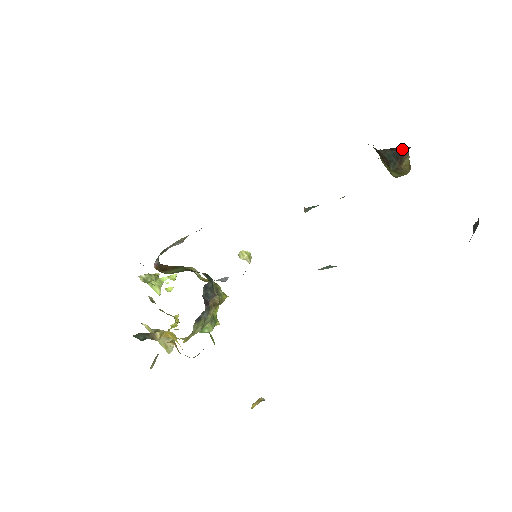
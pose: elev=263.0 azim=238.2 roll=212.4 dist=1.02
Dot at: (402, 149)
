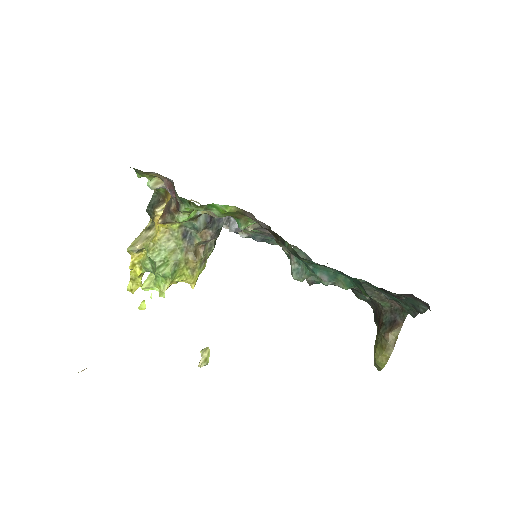
Dot at: (399, 315)
